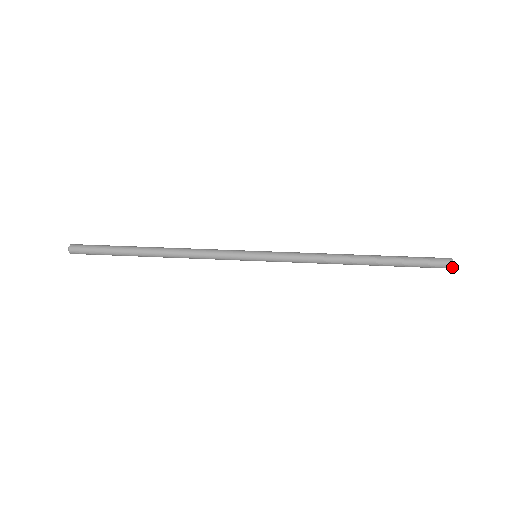
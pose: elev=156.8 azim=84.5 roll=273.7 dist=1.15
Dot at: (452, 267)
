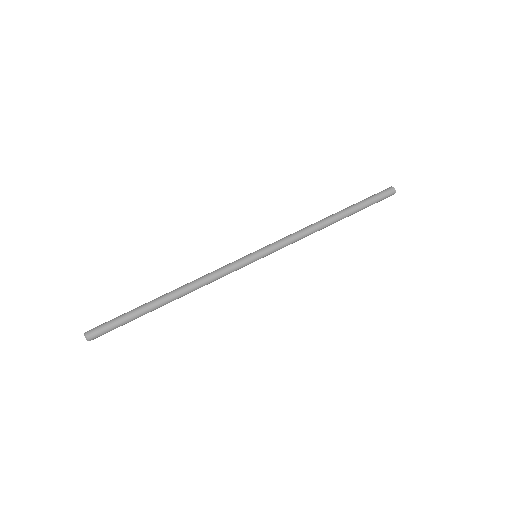
Dot at: occluded
